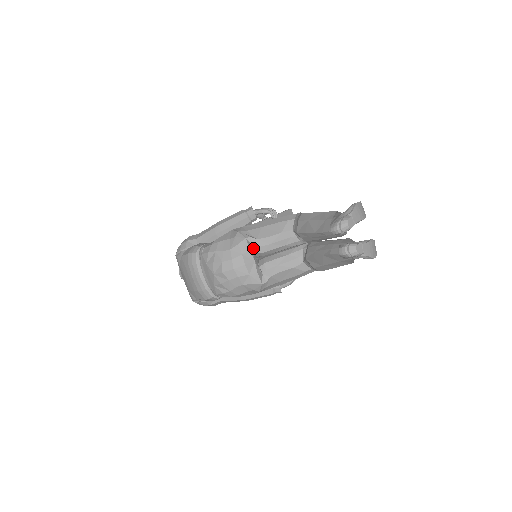
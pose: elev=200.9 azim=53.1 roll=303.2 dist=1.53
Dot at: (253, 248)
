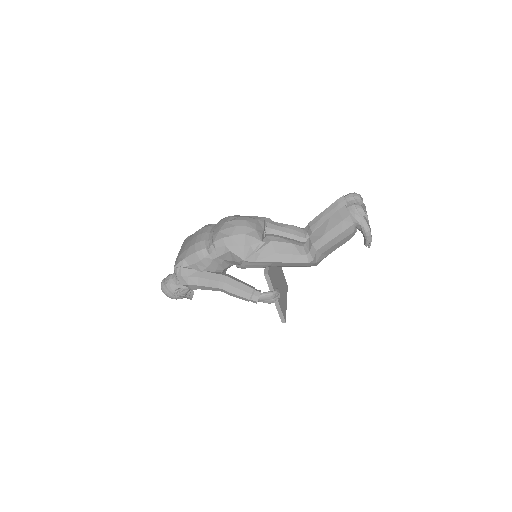
Dot at: (267, 223)
